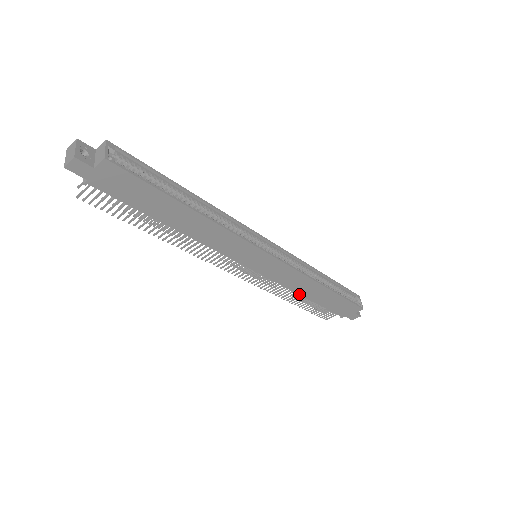
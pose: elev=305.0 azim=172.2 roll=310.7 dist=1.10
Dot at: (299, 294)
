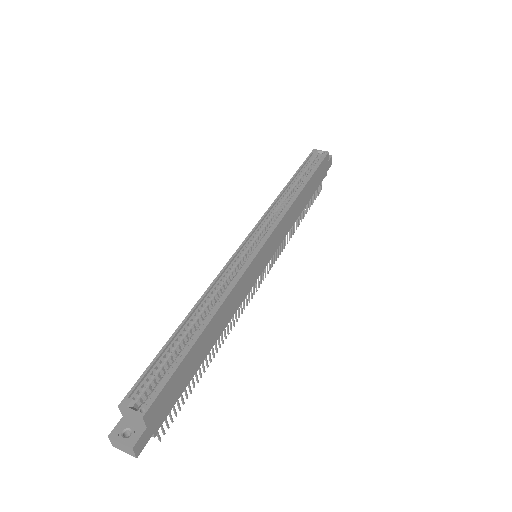
Dot at: occluded
